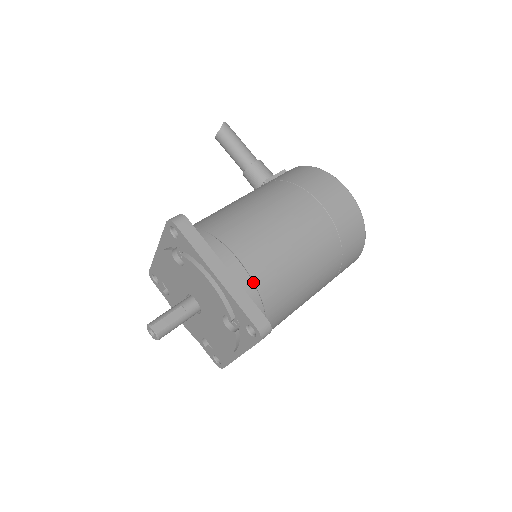
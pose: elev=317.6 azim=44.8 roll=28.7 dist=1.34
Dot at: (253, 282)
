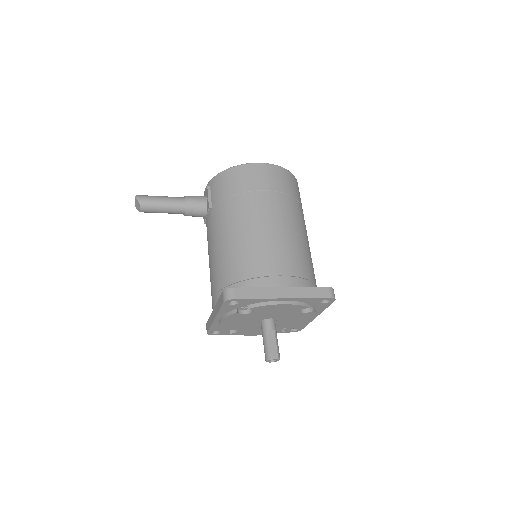
Dot at: (298, 277)
